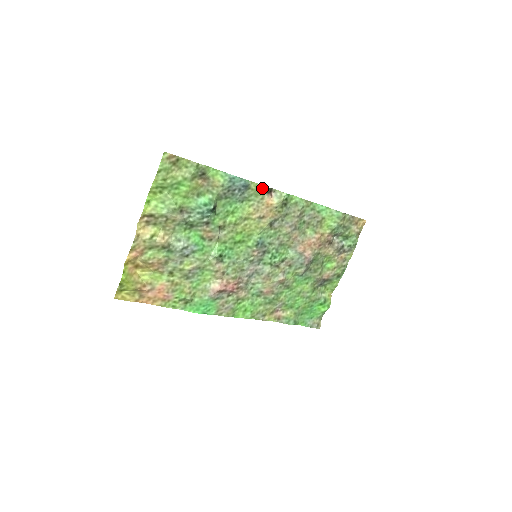
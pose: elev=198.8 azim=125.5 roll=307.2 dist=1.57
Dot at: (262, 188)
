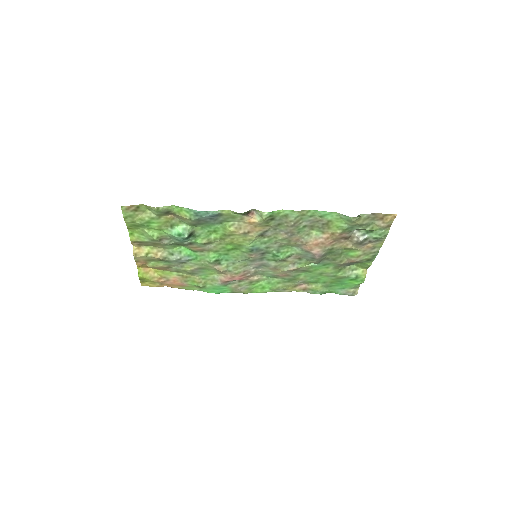
Dot at: (236, 213)
